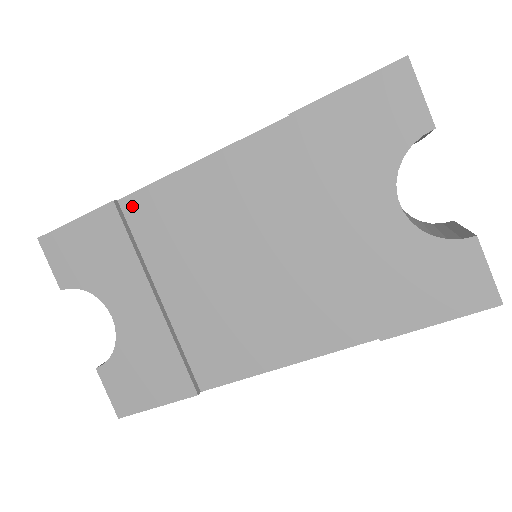
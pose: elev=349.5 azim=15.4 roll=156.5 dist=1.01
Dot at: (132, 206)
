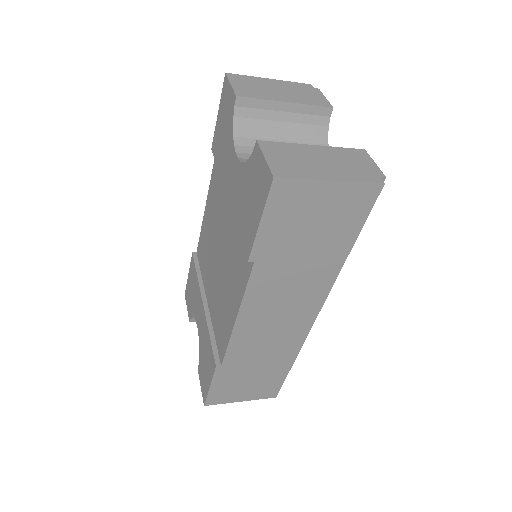
Dot at: (199, 252)
